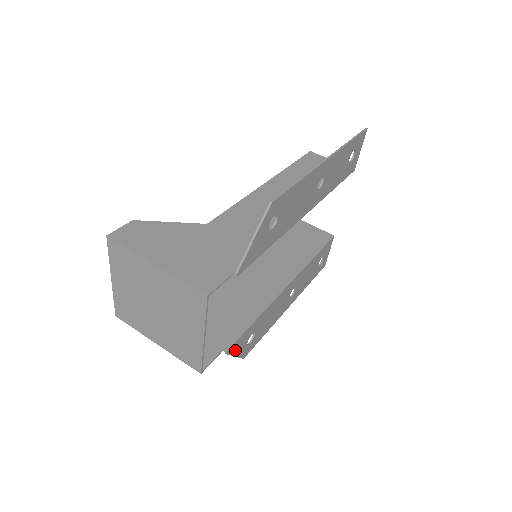
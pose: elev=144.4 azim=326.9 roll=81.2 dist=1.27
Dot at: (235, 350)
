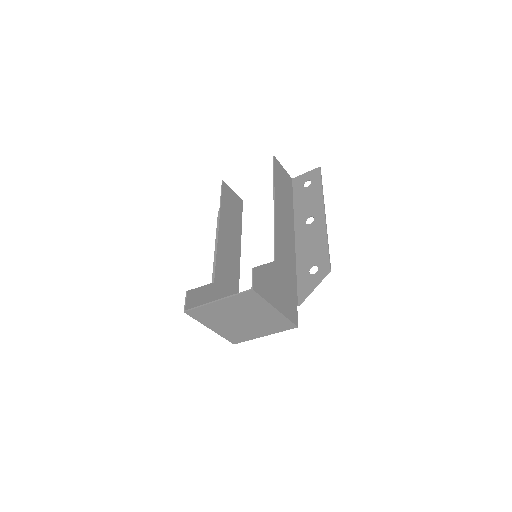
Dot at: occluded
